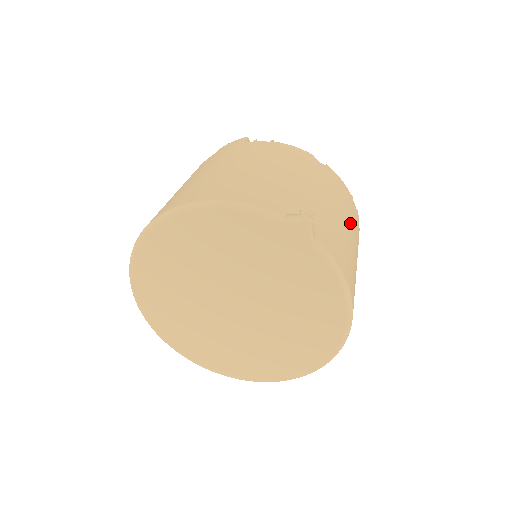
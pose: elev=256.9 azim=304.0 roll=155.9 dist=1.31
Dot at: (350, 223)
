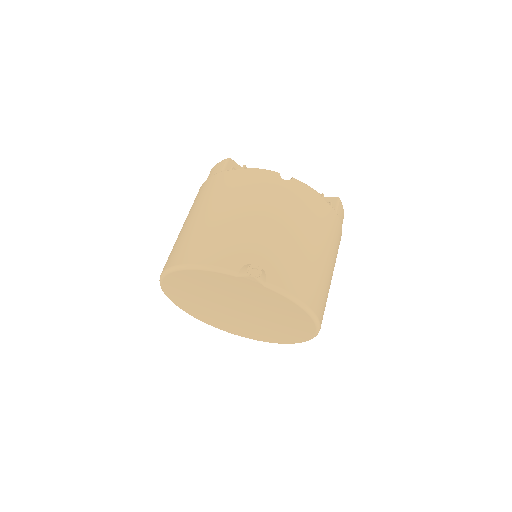
Dot at: (314, 232)
